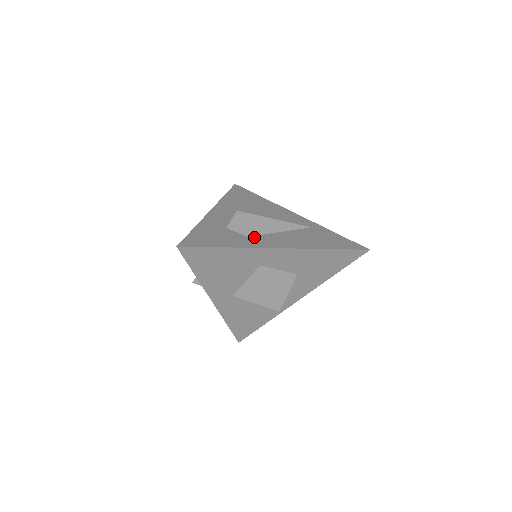
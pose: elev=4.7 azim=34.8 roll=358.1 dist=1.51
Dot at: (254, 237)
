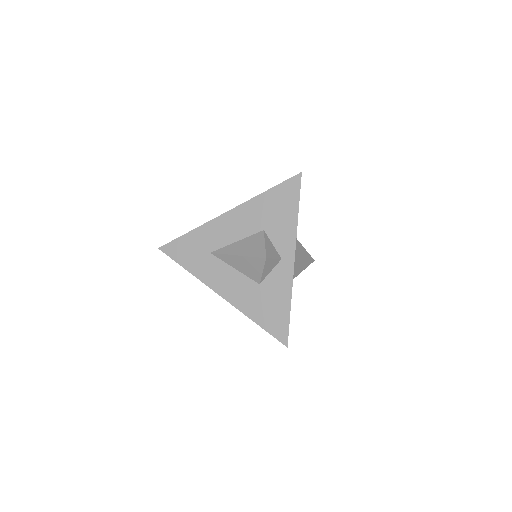
Dot at: occluded
